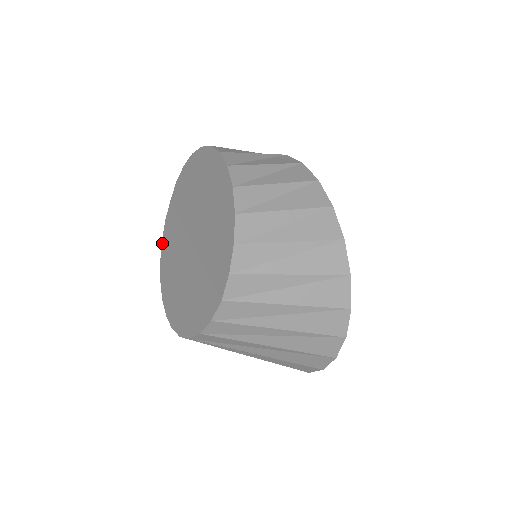
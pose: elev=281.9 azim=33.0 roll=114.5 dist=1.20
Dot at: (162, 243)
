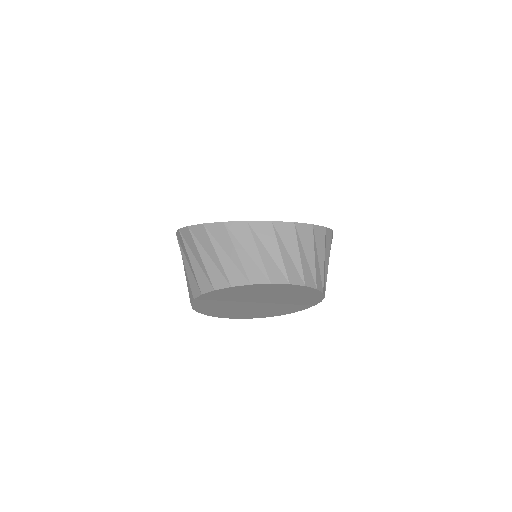
Dot at: (195, 310)
